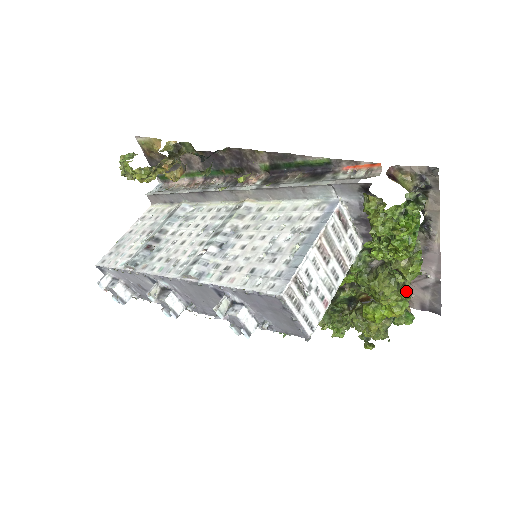
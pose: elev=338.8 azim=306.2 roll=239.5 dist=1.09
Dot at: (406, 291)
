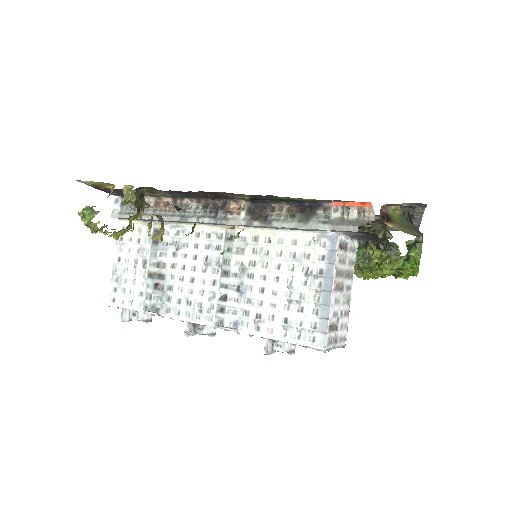
Dot at: occluded
